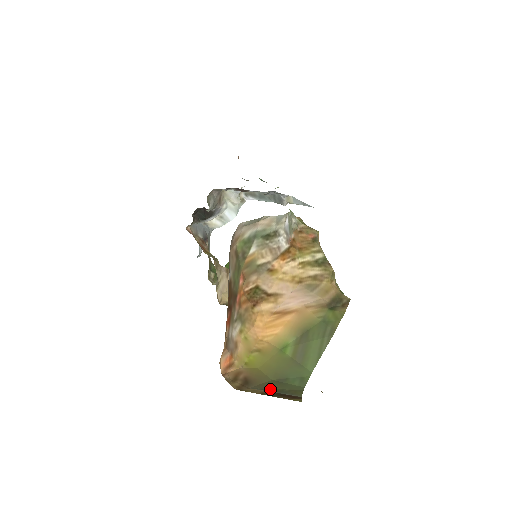
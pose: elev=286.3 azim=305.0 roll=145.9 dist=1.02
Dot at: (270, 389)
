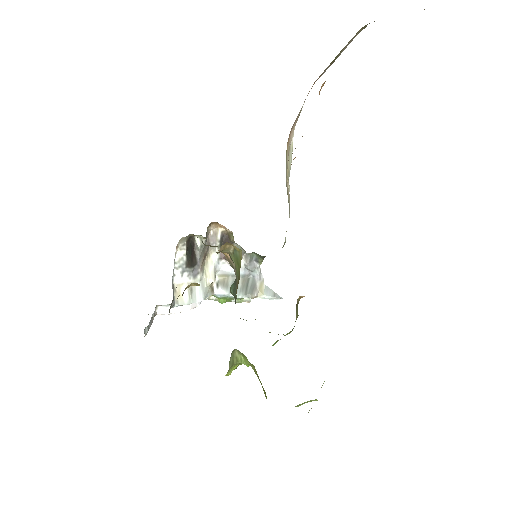
Dot at: occluded
